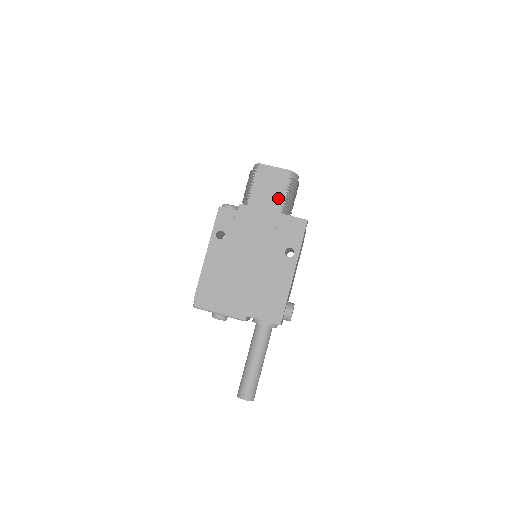
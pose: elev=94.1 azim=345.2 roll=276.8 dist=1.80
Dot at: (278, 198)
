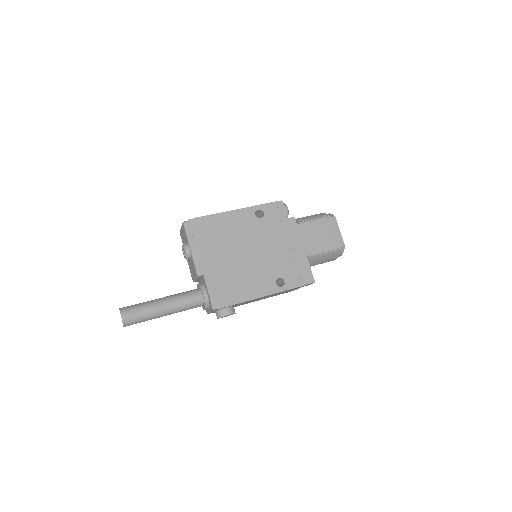
Dot at: (318, 247)
